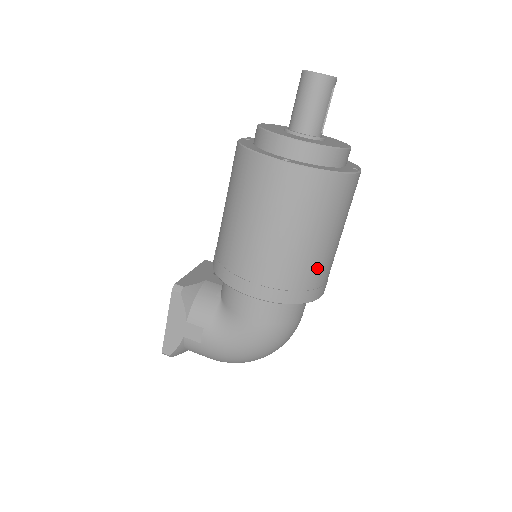
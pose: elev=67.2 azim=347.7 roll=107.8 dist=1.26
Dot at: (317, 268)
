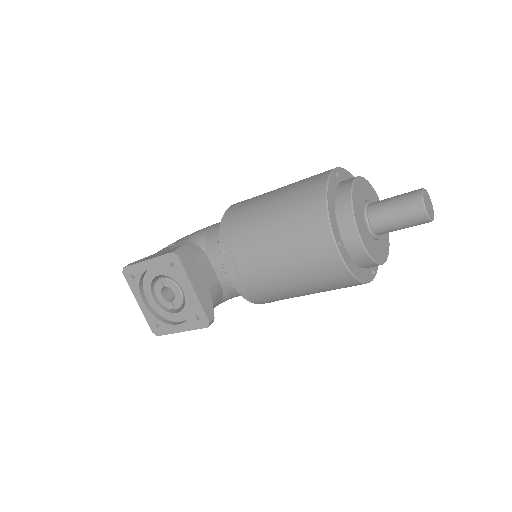
Dot at: occluded
